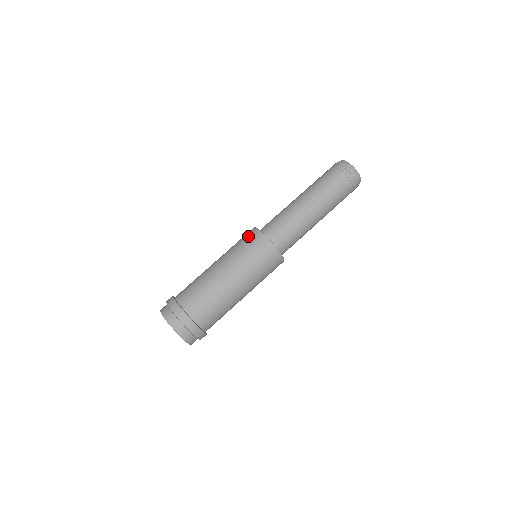
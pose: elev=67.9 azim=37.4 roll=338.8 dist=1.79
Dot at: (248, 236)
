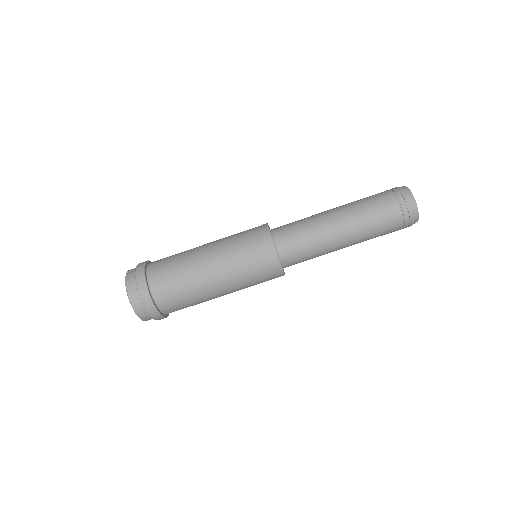
Dot at: (255, 233)
